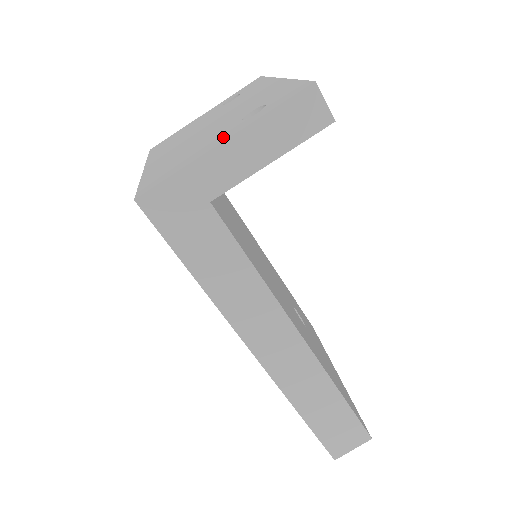
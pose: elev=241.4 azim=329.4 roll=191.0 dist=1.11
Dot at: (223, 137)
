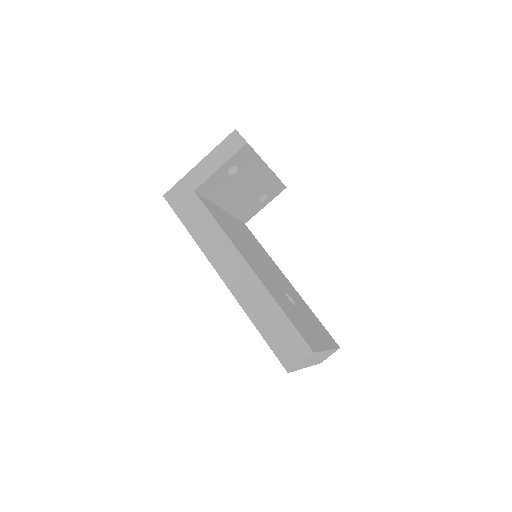
Dot at: occluded
